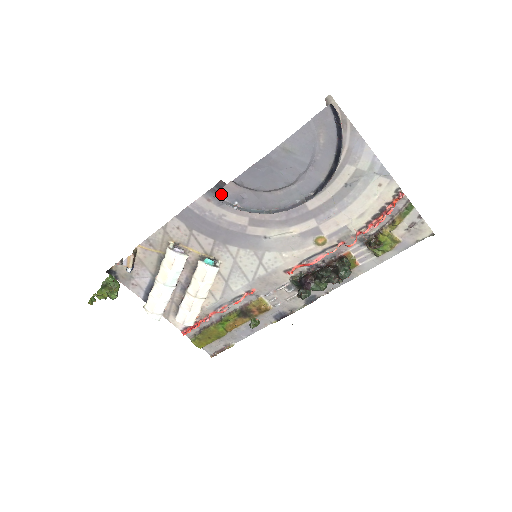
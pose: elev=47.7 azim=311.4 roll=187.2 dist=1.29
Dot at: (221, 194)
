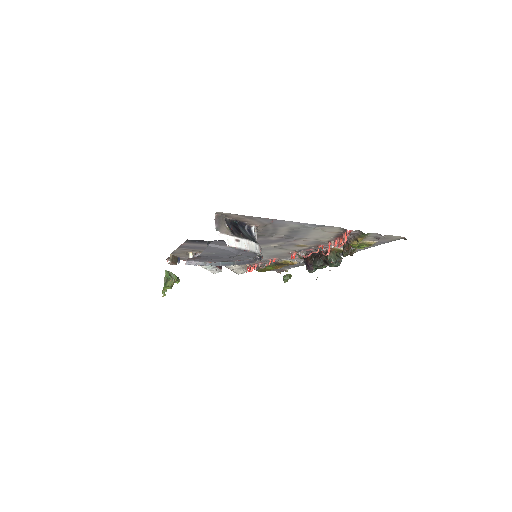
Dot at: (190, 260)
